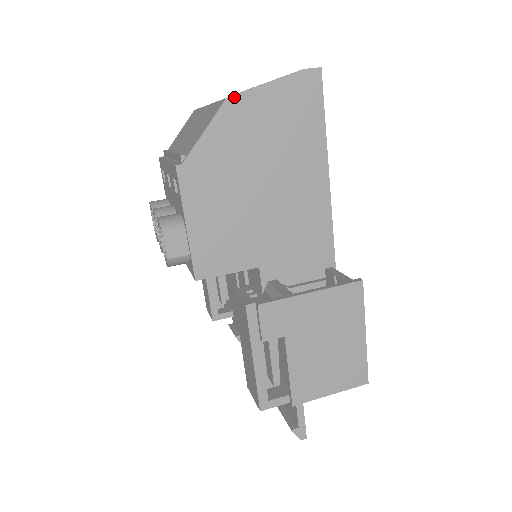
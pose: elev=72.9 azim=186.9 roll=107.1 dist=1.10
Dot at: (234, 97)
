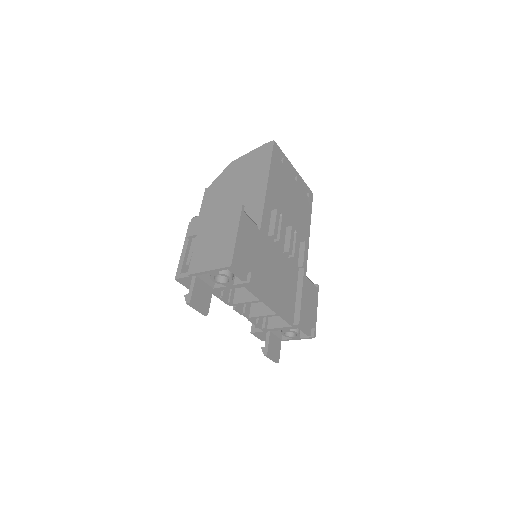
Dot at: (235, 160)
